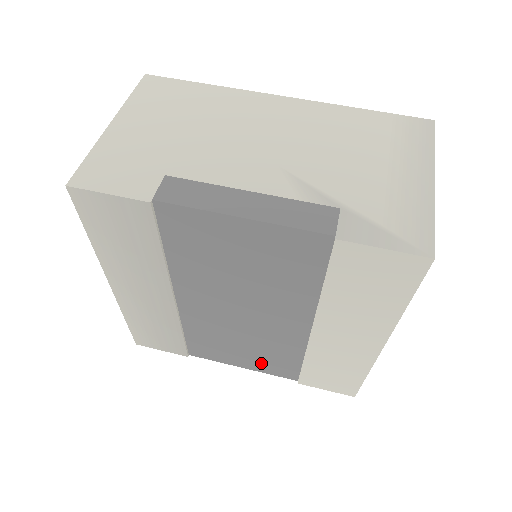
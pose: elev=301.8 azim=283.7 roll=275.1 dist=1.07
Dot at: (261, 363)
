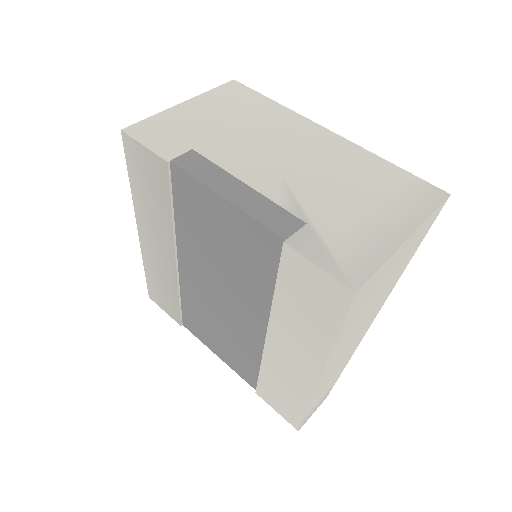
Dot at: (231, 357)
